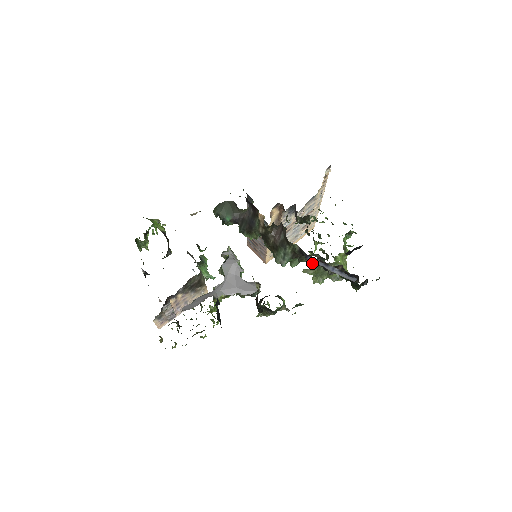
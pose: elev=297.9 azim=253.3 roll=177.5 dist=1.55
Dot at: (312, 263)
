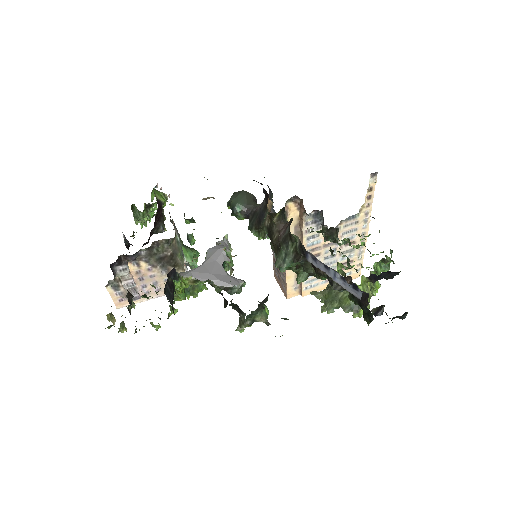
Dot at: (315, 270)
